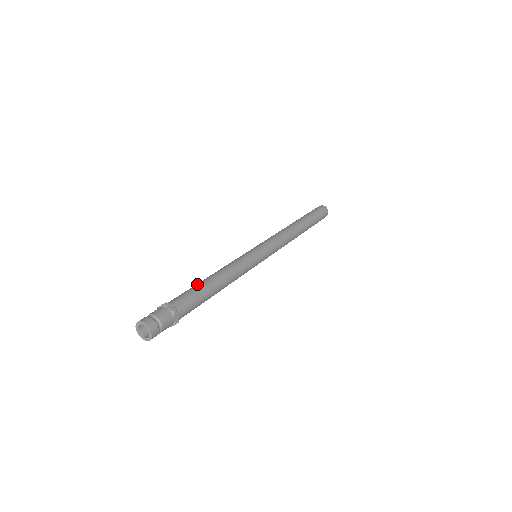
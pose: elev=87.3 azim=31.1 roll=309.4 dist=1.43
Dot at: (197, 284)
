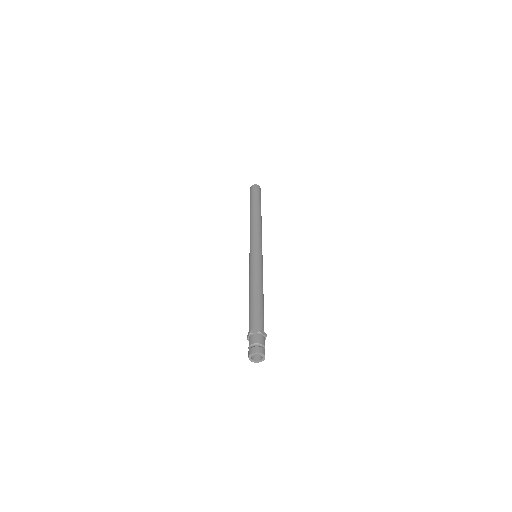
Dot at: (250, 305)
